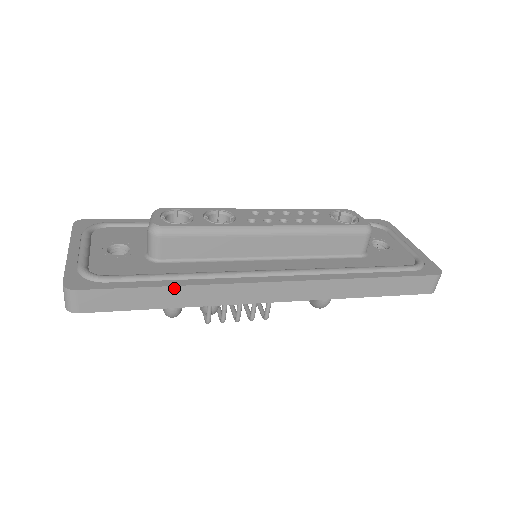
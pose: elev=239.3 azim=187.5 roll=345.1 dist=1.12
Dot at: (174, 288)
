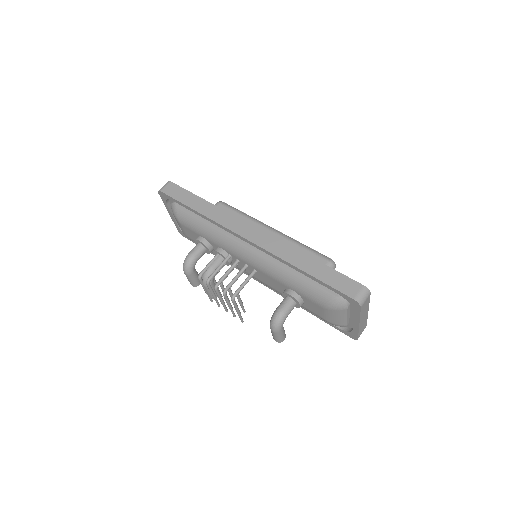
Dot at: (206, 202)
